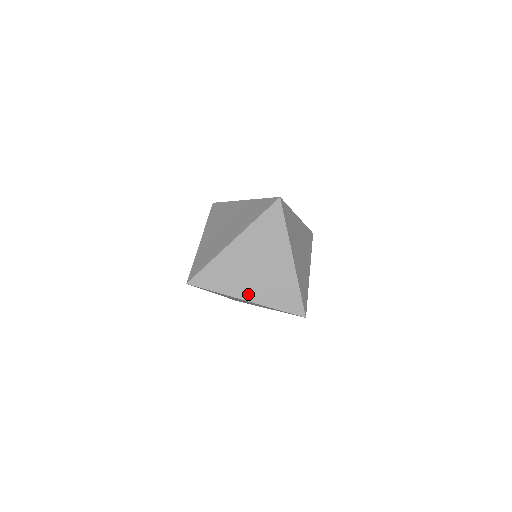
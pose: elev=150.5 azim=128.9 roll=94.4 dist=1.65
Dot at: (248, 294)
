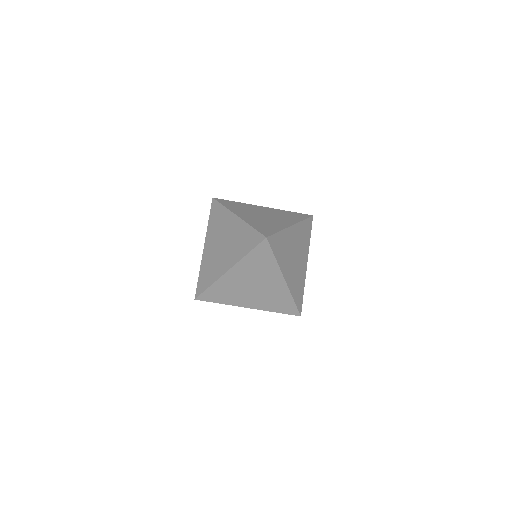
Dot at: (248, 304)
